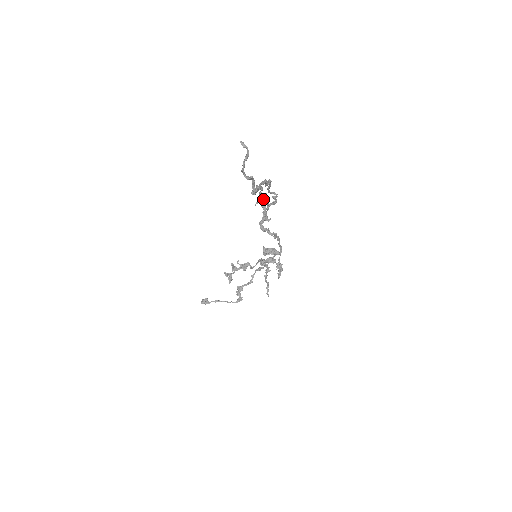
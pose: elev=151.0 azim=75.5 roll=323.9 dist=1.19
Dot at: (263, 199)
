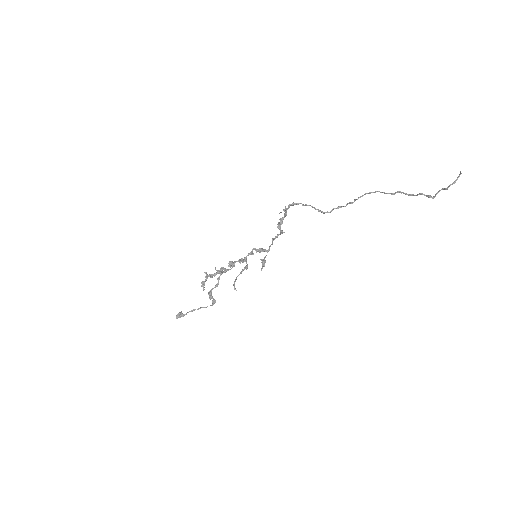
Dot at: occluded
